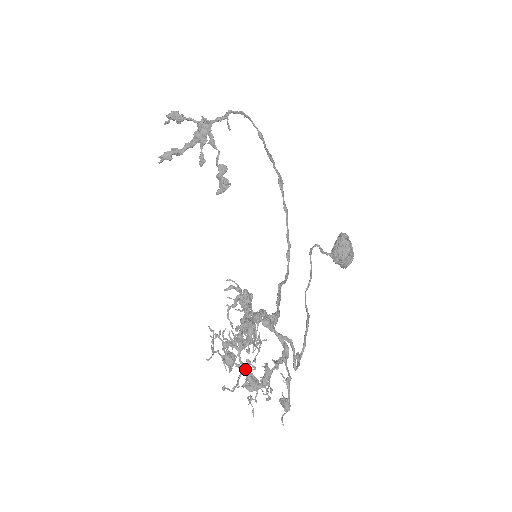
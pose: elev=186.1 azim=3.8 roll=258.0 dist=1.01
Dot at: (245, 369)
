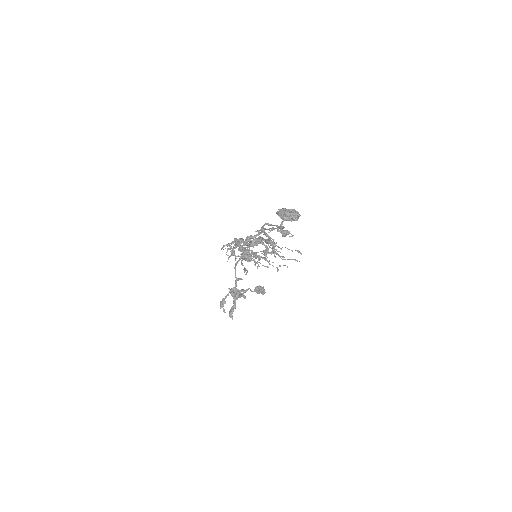
Dot at: (245, 245)
